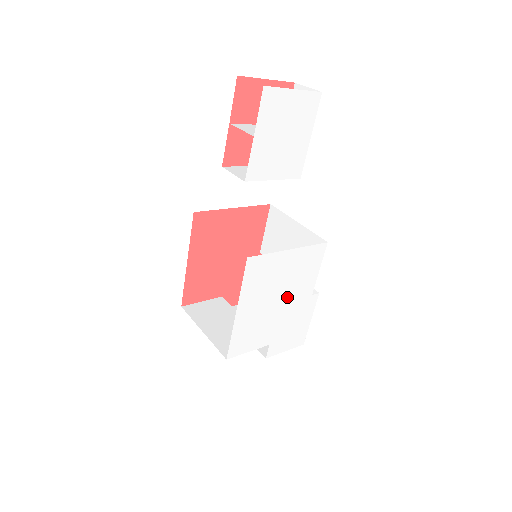
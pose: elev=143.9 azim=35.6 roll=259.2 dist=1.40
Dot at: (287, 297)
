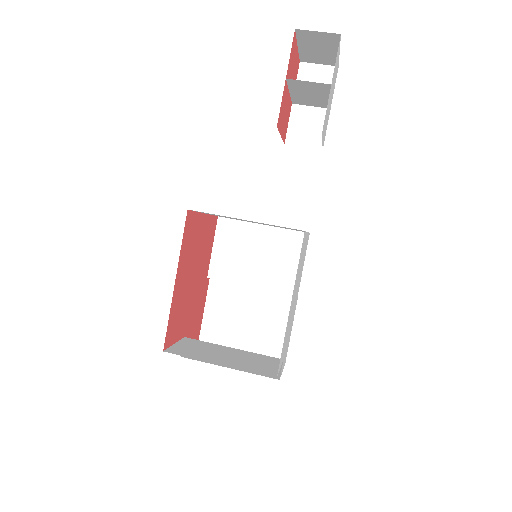
Dot at: (296, 294)
